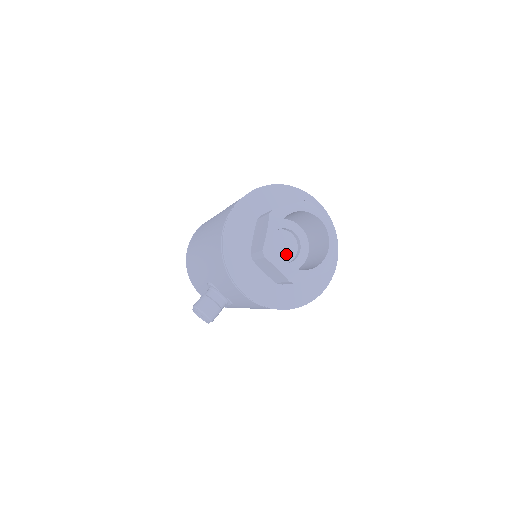
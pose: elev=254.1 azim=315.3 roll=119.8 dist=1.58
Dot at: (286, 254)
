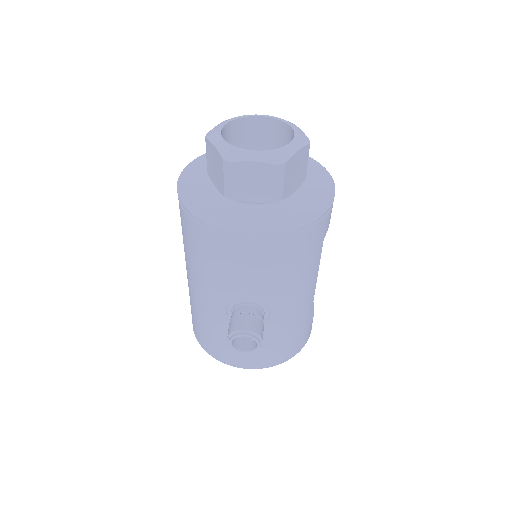
Dot at: occluded
